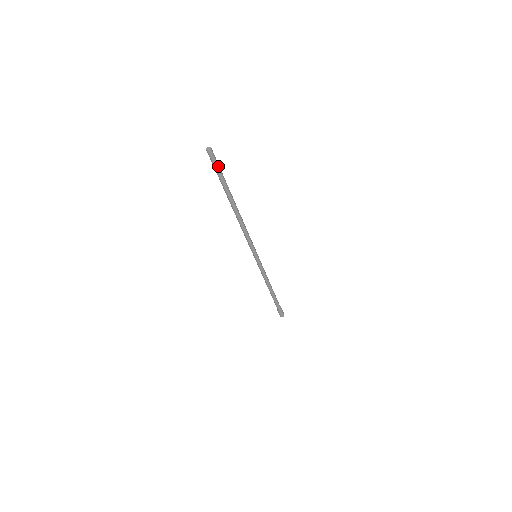
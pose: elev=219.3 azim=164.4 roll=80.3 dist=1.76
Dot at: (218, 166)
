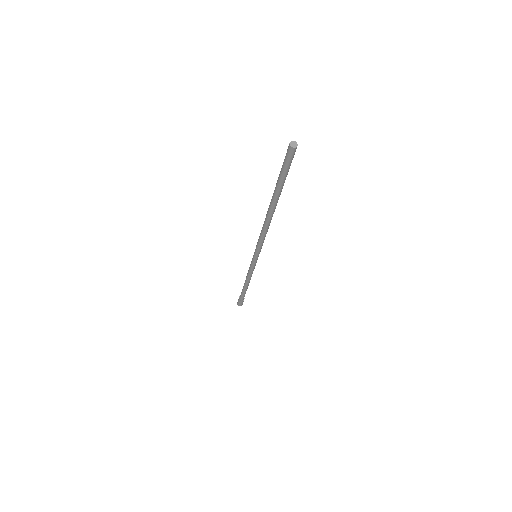
Dot at: (288, 168)
